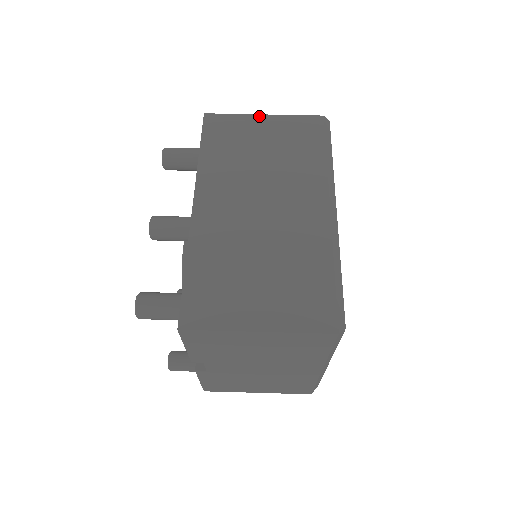
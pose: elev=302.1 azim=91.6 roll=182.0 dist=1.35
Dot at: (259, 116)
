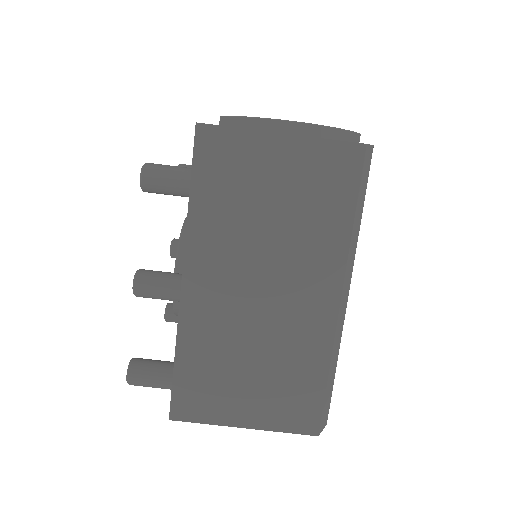
Dot at: (274, 136)
